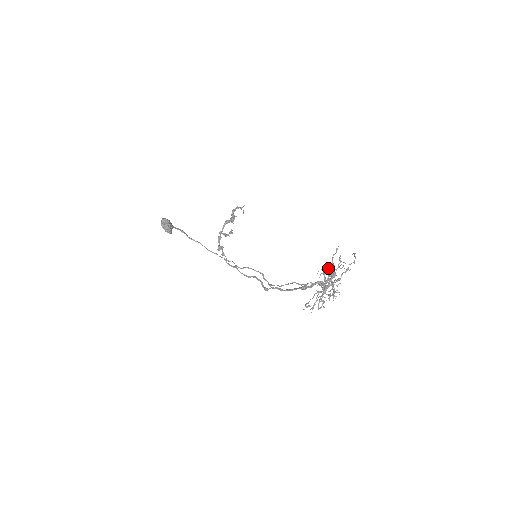
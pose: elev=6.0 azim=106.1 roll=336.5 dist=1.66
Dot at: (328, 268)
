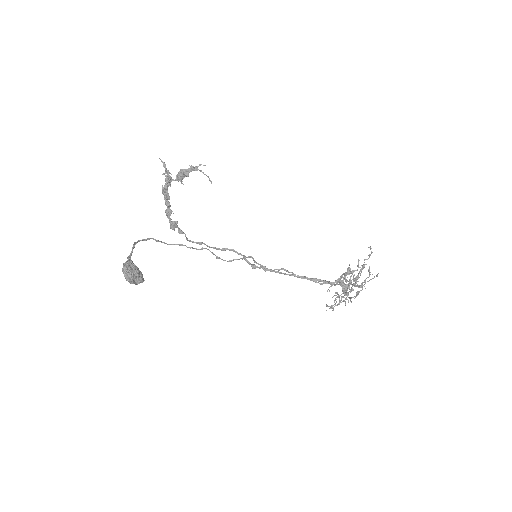
Dot at: (356, 280)
